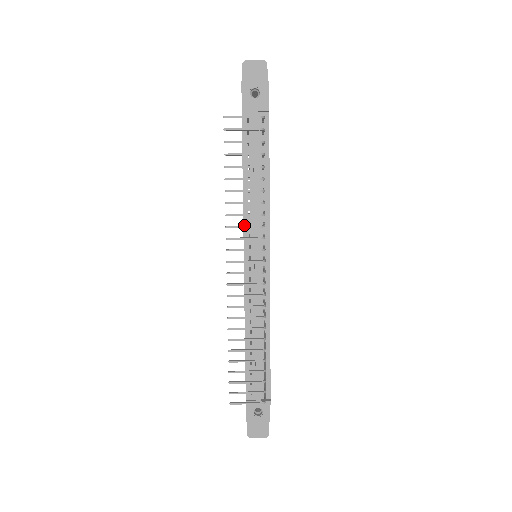
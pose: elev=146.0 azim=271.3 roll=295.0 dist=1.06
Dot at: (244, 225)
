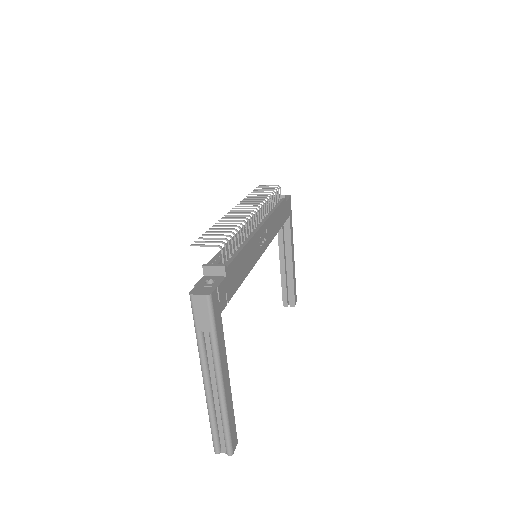
Dot at: (252, 217)
